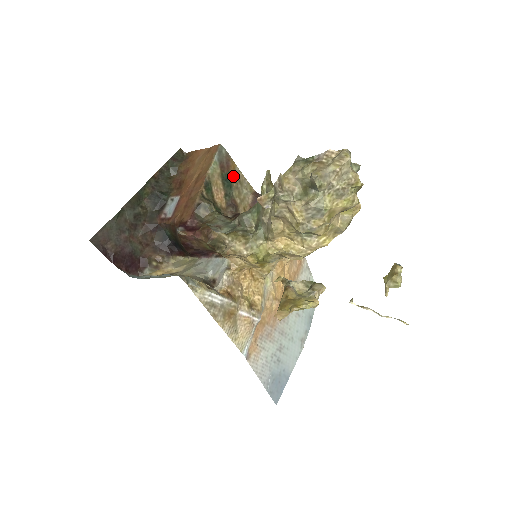
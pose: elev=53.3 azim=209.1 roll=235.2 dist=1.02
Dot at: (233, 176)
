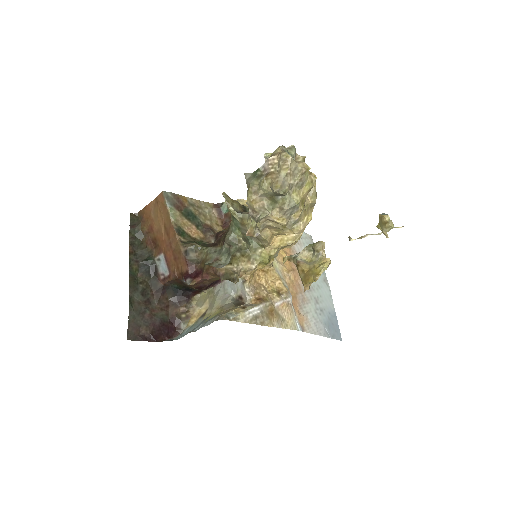
Dot at: (190, 207)
